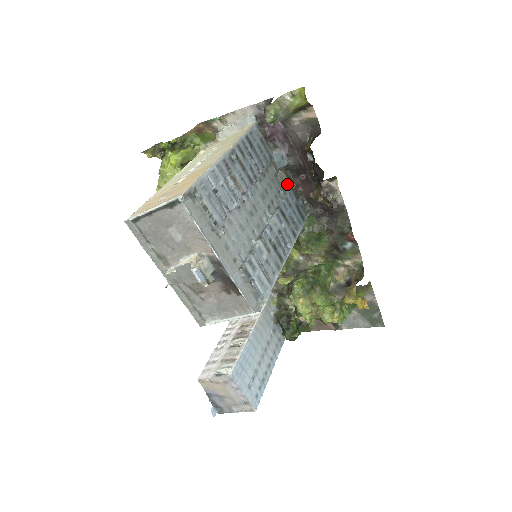
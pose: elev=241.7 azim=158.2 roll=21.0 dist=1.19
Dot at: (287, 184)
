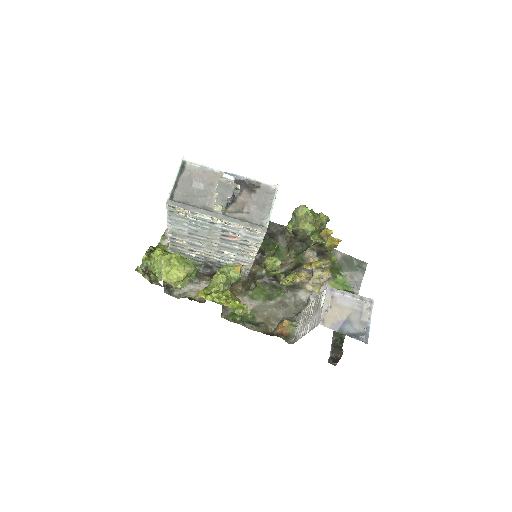
Dot at: occluded
